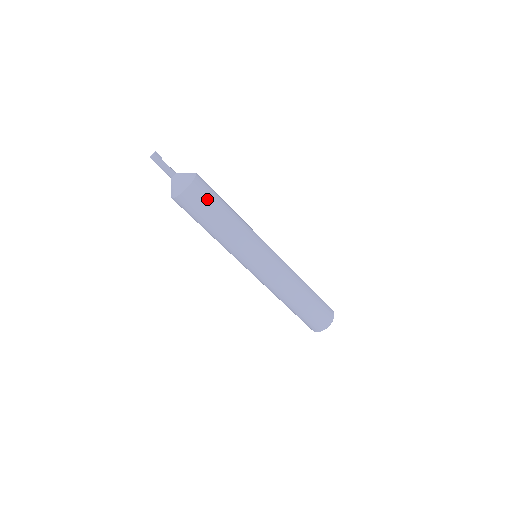
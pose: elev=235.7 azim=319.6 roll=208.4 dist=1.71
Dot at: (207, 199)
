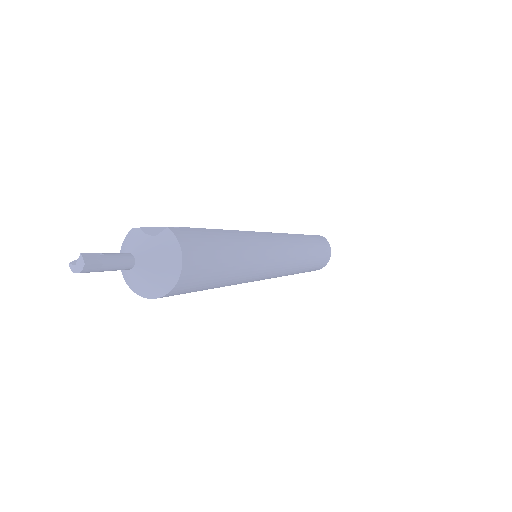
Dot at: (208, 269)
